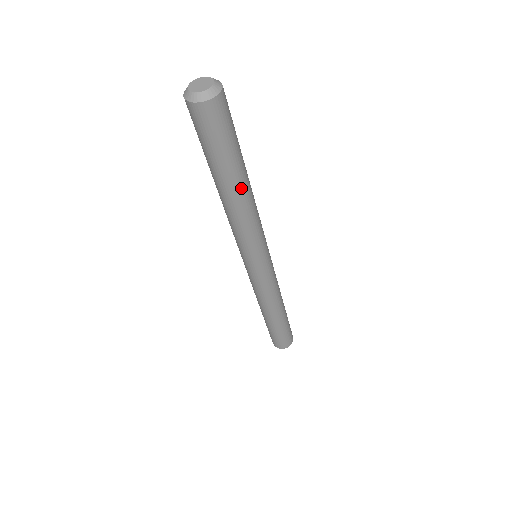
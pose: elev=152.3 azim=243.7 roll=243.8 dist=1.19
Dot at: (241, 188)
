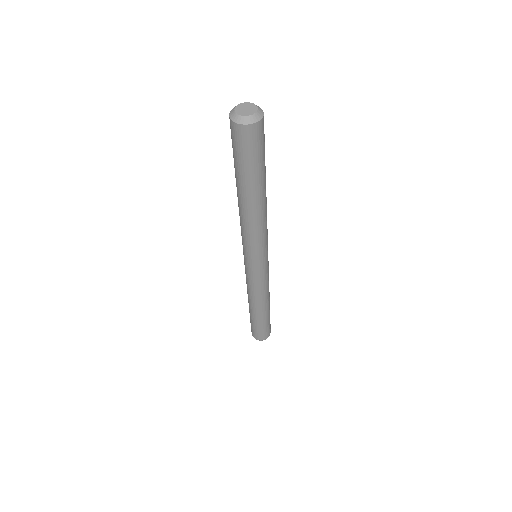
Dot at: (263, 196)
